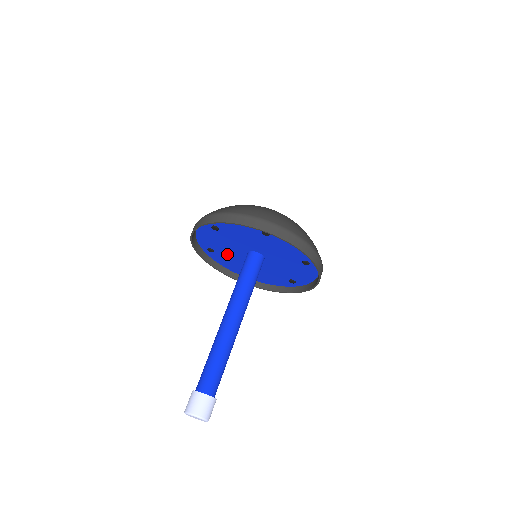
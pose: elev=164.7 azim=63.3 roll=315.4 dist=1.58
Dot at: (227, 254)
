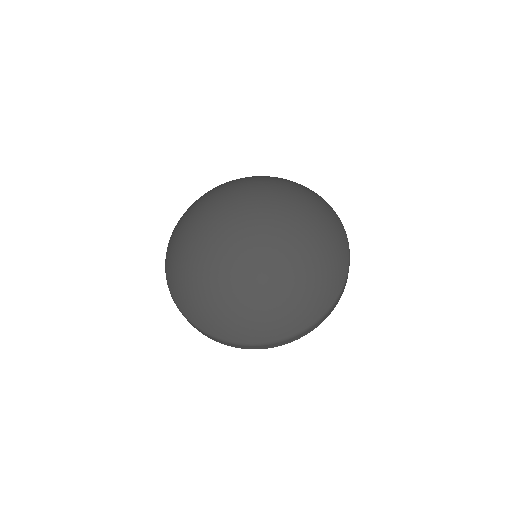
Dot at: occluded
